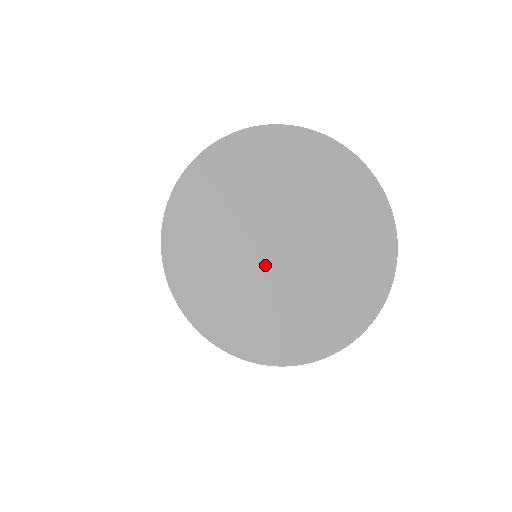
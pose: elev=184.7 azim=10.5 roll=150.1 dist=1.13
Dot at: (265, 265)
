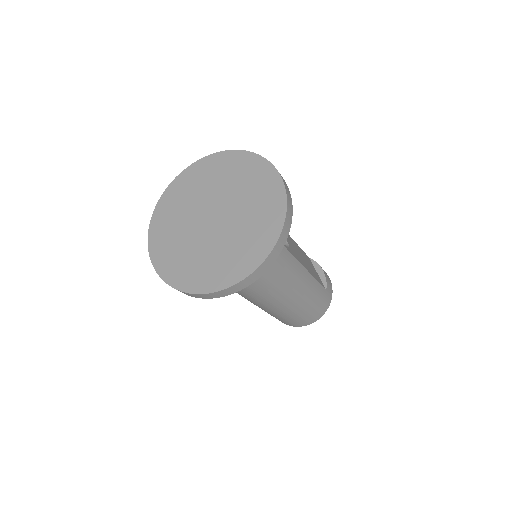
Dot at: (196, 225)
